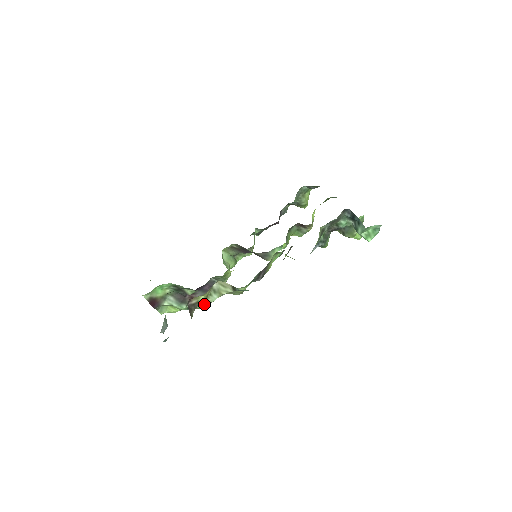
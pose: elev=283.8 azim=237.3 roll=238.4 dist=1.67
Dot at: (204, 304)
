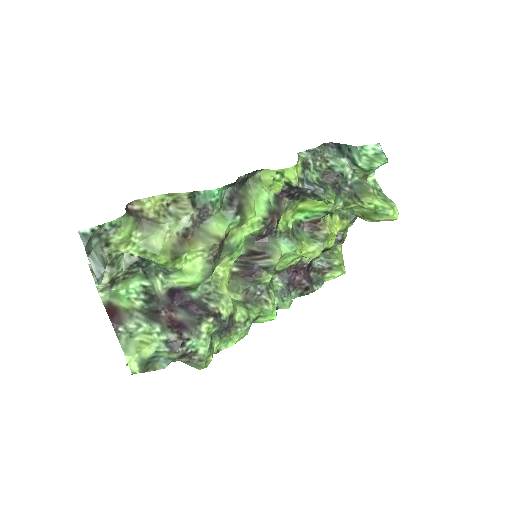
Dot at: (153, 222)
